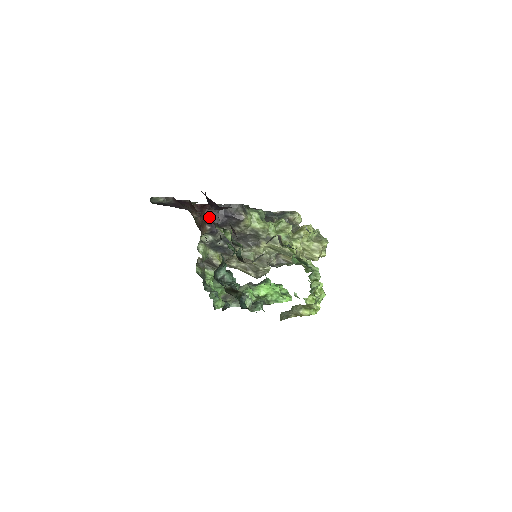
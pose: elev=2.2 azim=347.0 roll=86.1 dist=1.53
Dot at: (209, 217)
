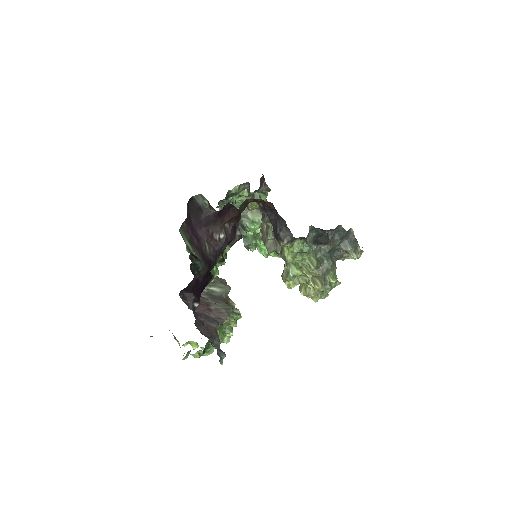
Dot at: (269, 206)
